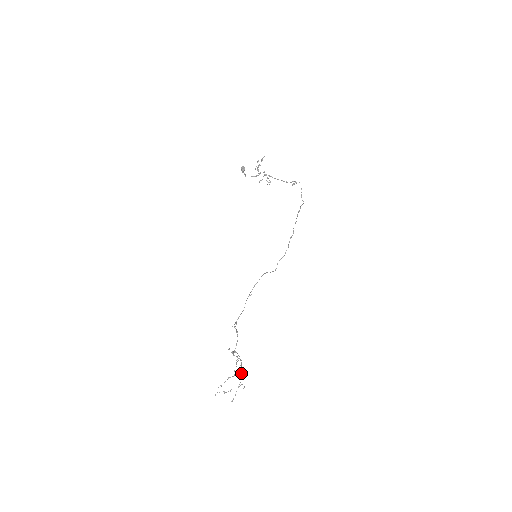
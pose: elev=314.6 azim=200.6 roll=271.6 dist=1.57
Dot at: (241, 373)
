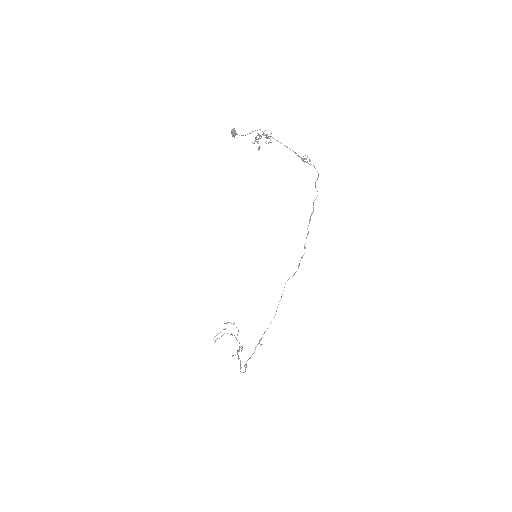
Dot at: occluded
